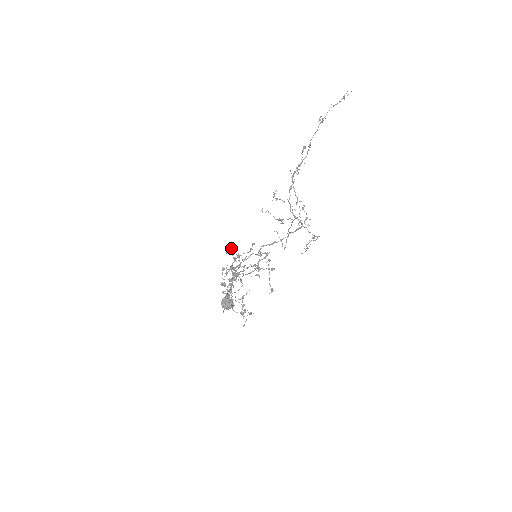
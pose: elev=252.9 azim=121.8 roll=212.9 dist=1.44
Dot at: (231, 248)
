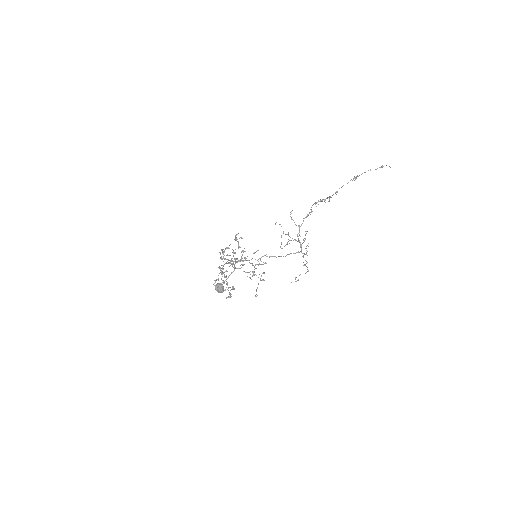
Dot at: occluded
